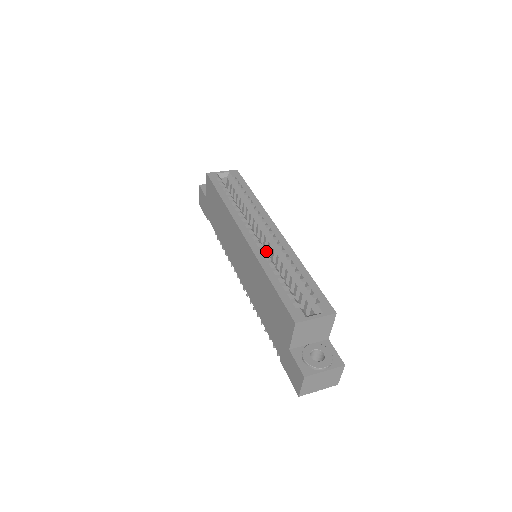
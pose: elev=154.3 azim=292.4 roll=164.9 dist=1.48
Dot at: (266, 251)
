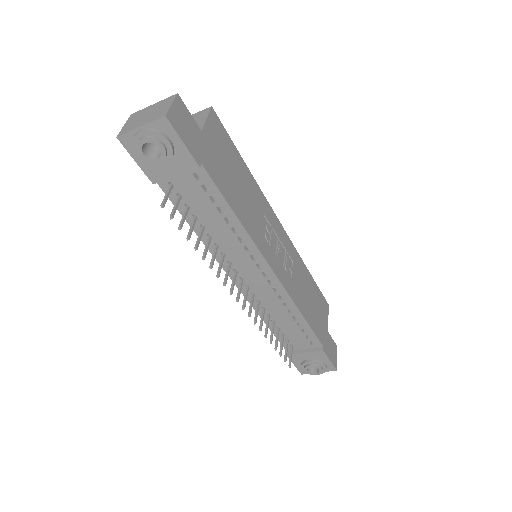
Dot at: occluded
